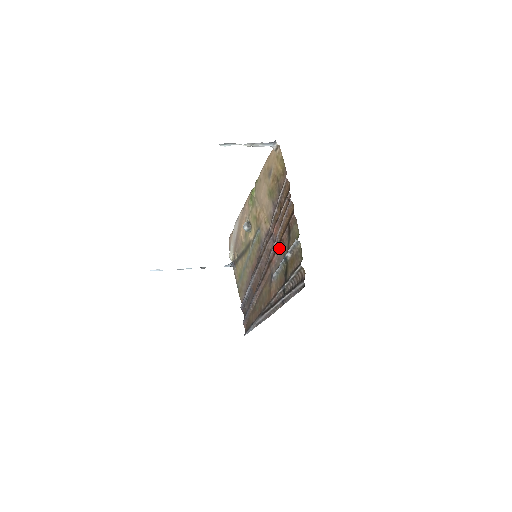
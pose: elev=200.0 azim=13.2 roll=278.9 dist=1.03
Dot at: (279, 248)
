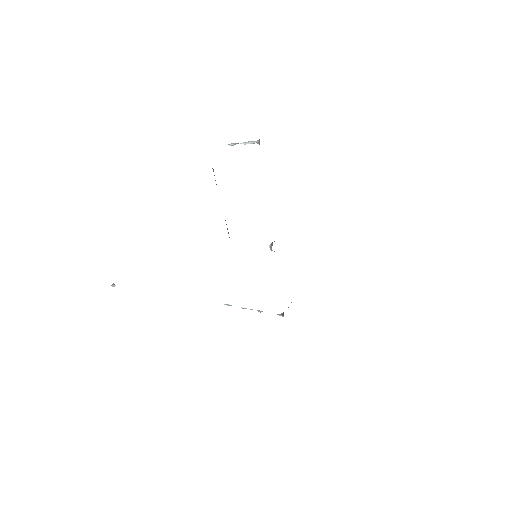
Dot at: occluded
